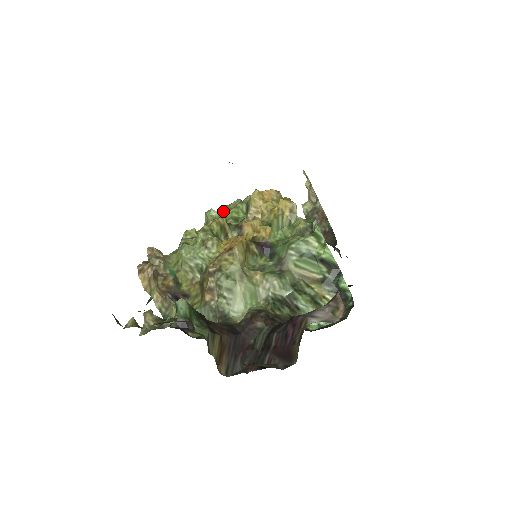
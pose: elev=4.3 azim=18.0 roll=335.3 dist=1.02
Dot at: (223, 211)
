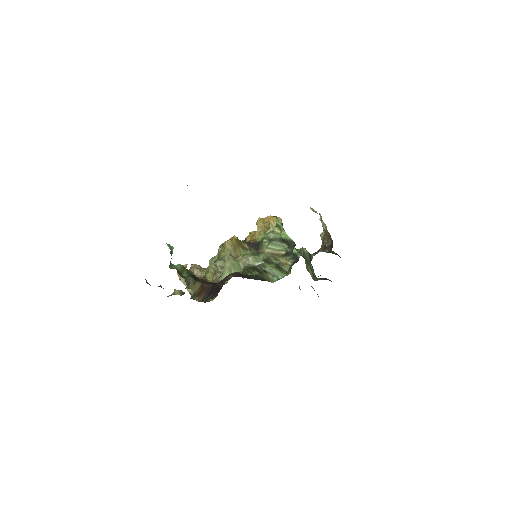
Dot at: occluded
